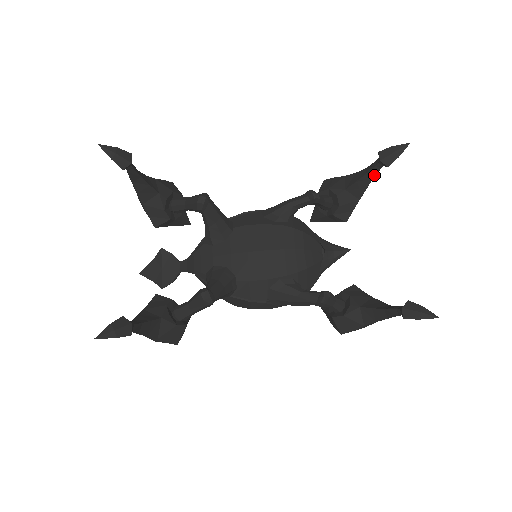
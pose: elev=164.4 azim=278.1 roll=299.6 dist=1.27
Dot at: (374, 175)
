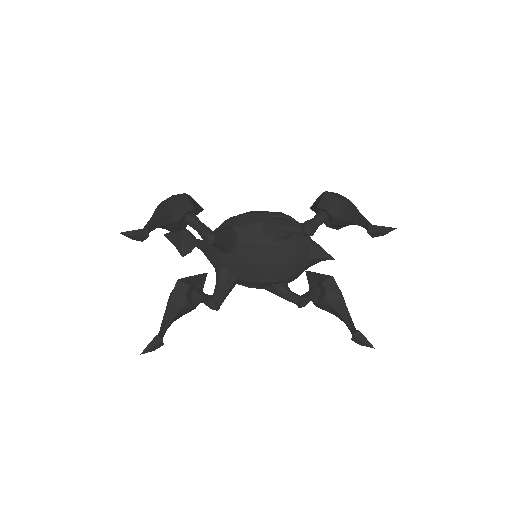
Dot at: occluded
